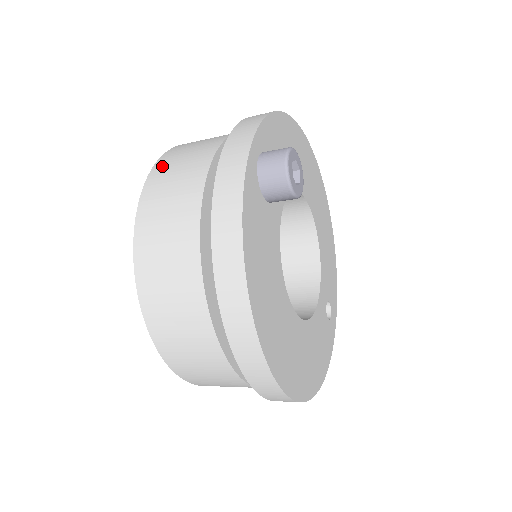
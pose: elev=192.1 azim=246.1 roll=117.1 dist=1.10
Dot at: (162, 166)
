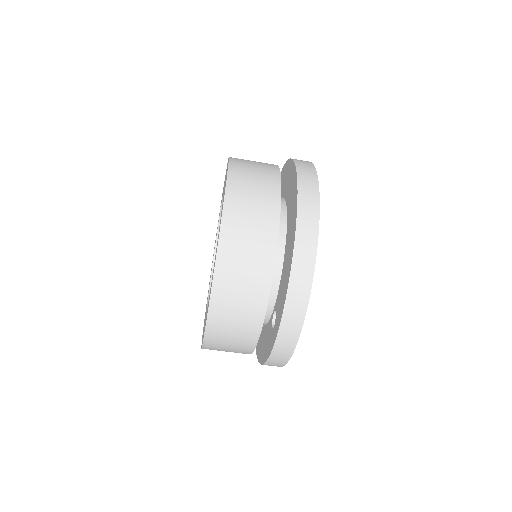
Dot at: occluded
